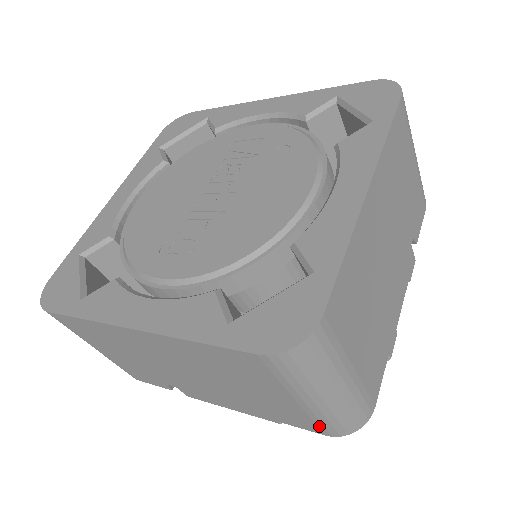
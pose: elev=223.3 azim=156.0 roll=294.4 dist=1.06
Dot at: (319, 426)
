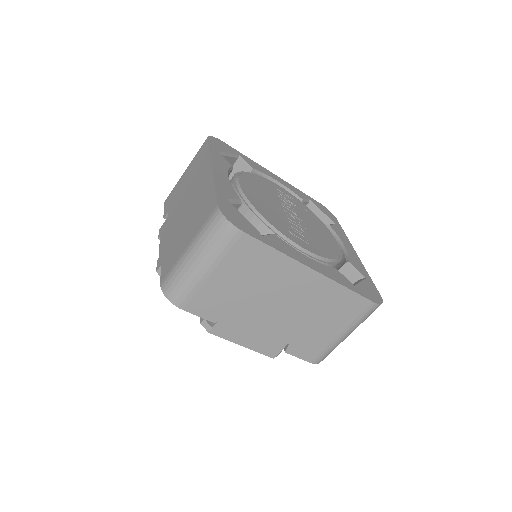
Dot at: (320, 354)
